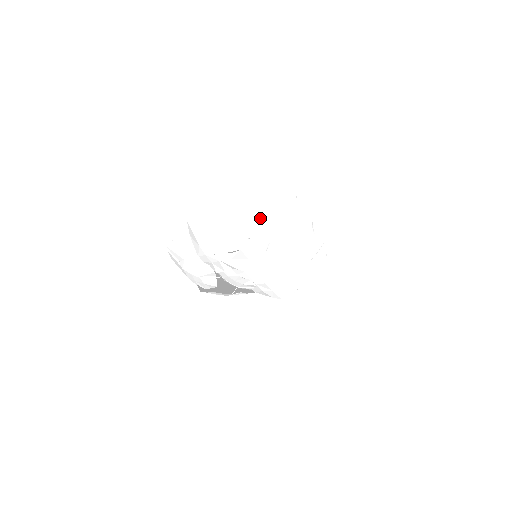
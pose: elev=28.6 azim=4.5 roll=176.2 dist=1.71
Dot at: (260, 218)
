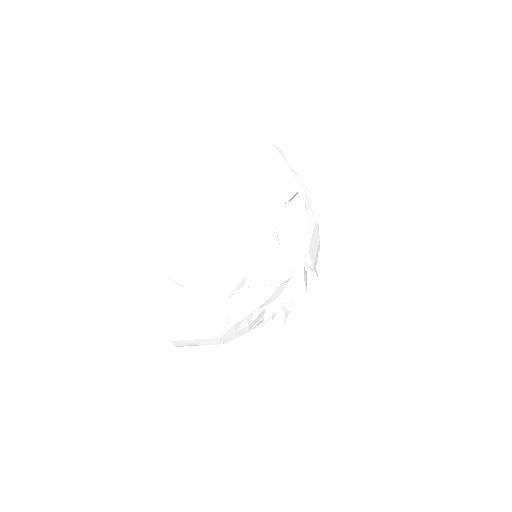
Dot at: (278, 169)
